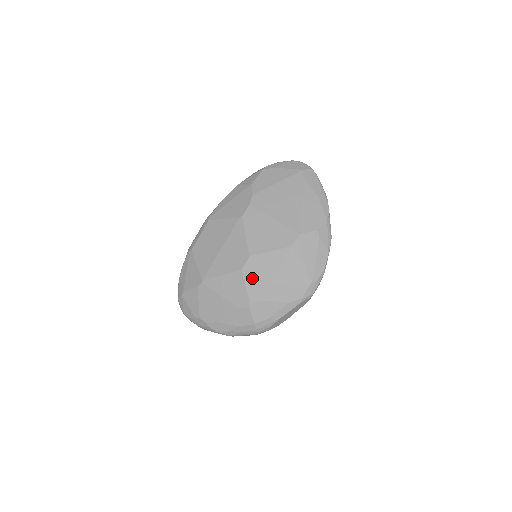
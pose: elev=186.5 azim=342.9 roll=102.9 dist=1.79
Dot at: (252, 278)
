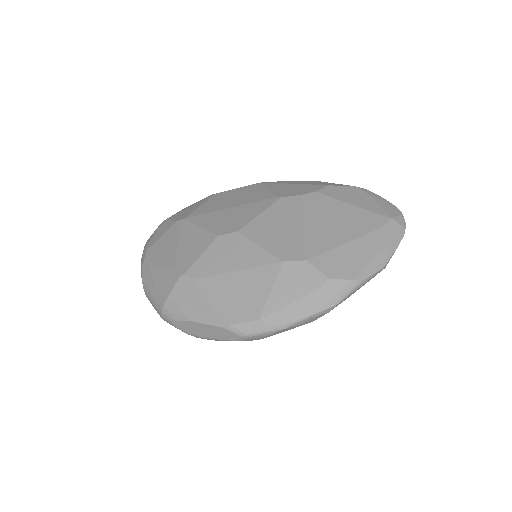
Dot at: (215, 253)
